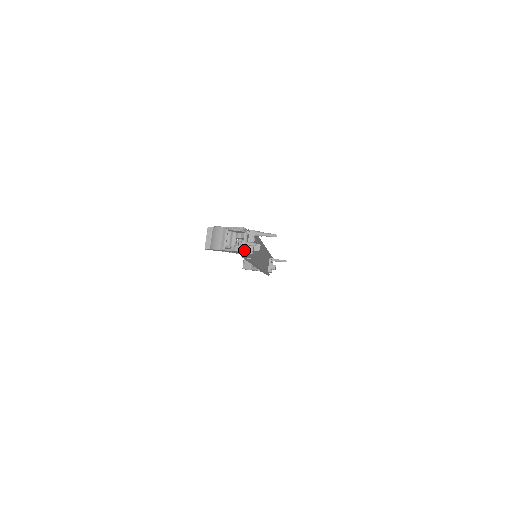
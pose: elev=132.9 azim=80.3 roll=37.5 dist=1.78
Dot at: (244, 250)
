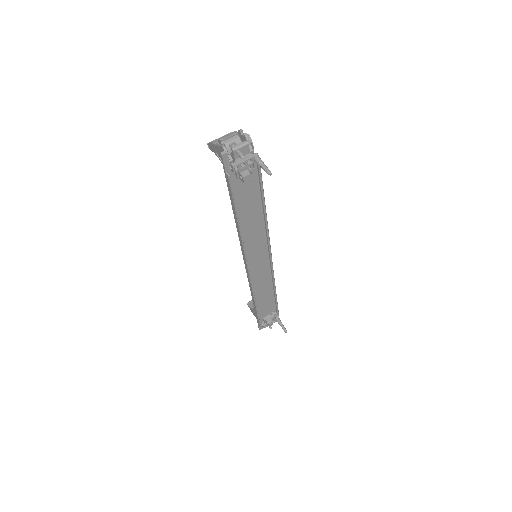
Dot at: (231, 160)
